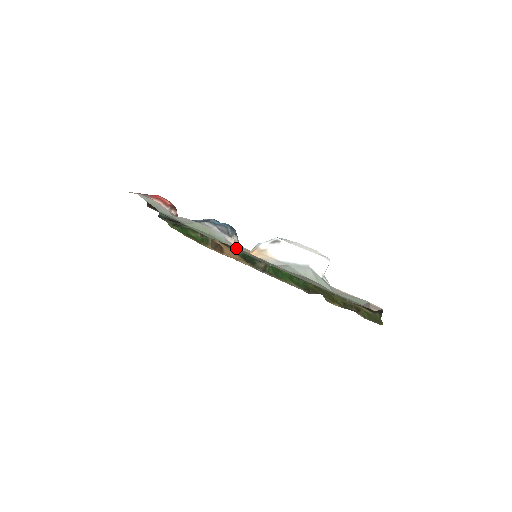
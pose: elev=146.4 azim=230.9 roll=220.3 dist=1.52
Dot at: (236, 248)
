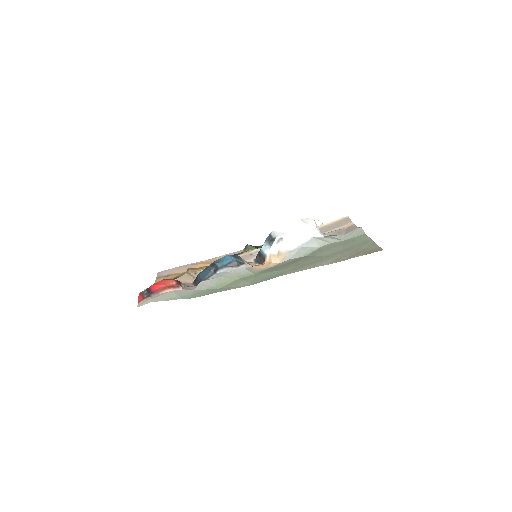
Dot at: (270, 271)
